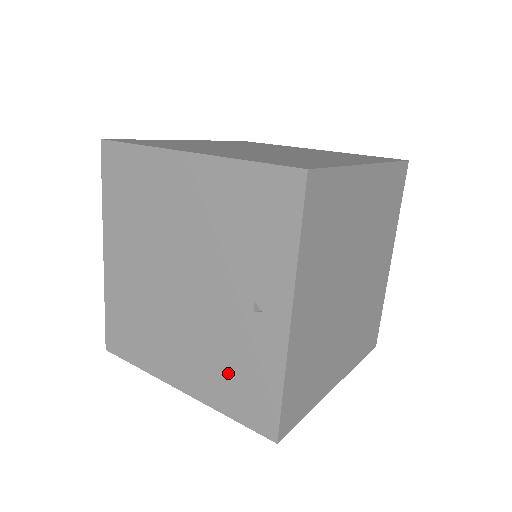
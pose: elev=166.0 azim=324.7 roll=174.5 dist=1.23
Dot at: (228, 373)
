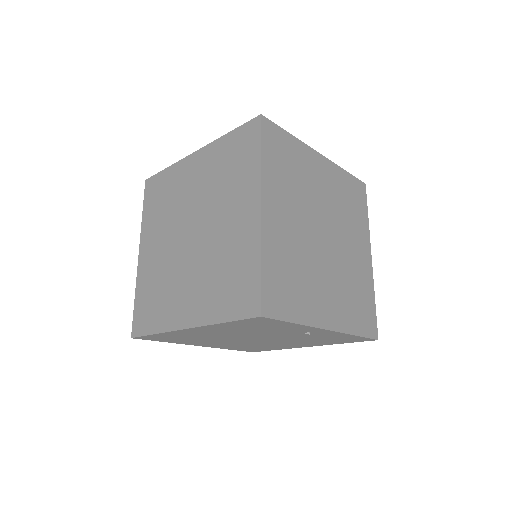
Dot at: occluded
